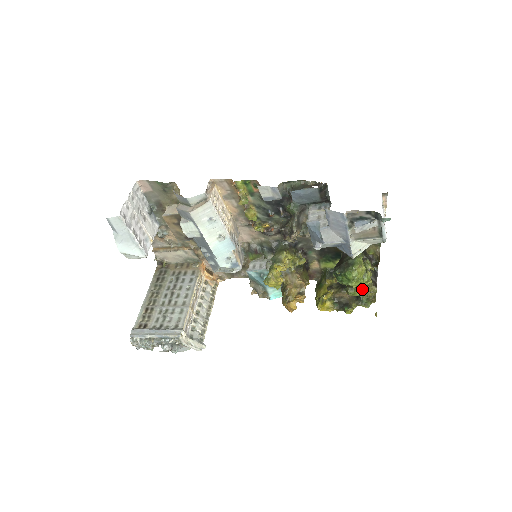
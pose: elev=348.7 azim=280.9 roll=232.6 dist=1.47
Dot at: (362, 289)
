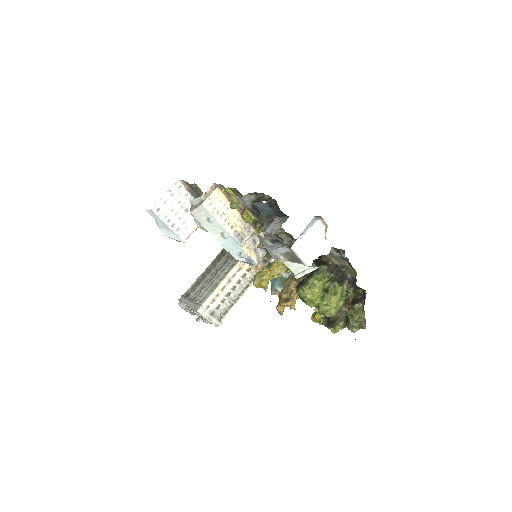
Dot at: (322, 311)
